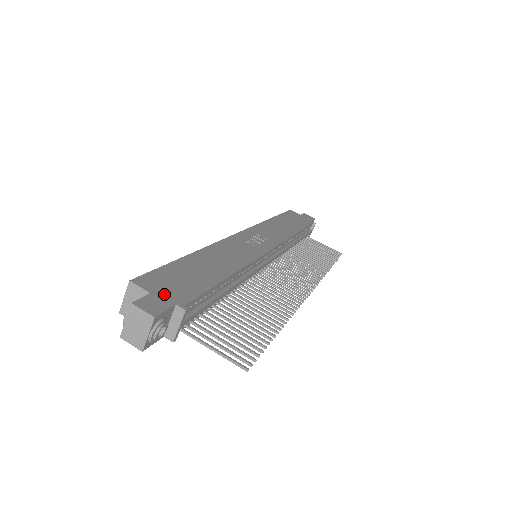
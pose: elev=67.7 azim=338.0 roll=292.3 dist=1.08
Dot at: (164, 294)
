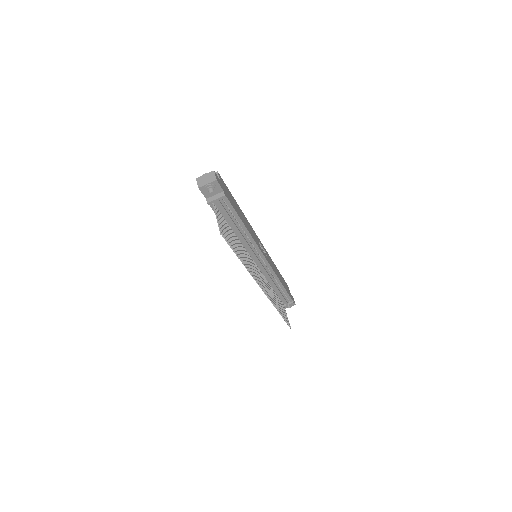
Dot at: (223, 186)
